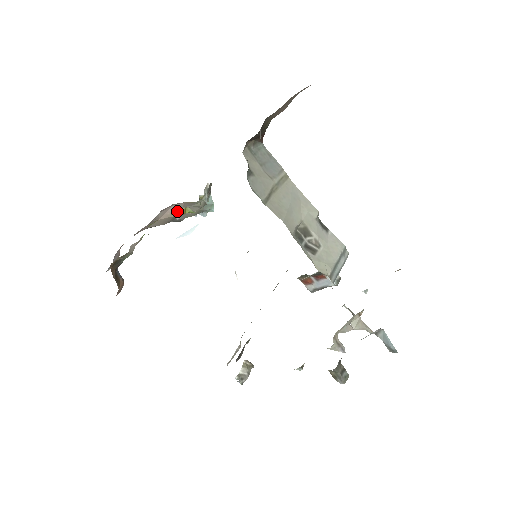
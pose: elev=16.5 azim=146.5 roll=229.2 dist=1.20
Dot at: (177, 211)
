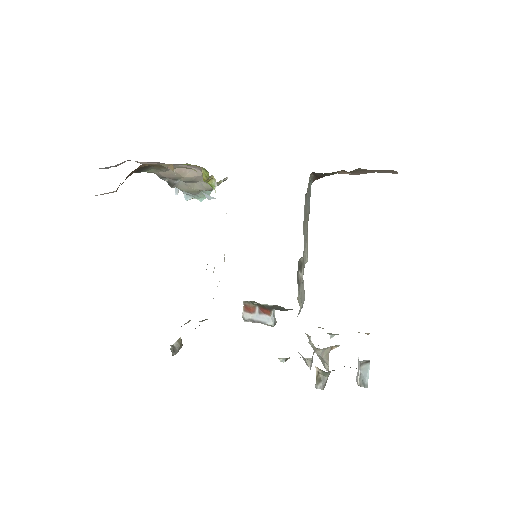
Dot at: (190, 175)
